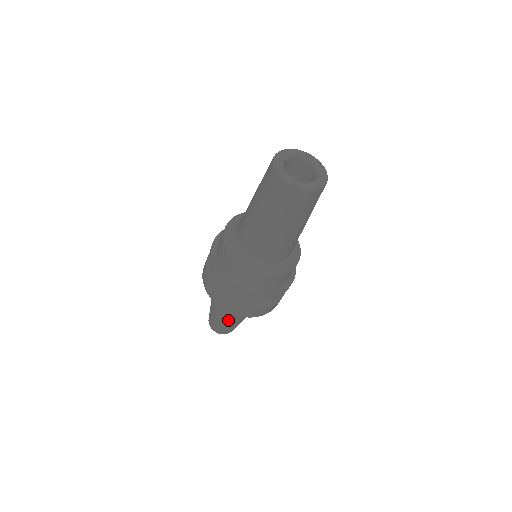
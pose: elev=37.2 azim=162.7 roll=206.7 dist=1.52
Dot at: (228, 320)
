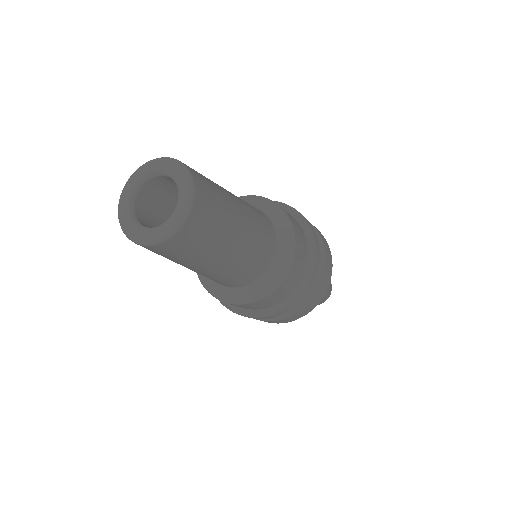
Dot at: occluded
